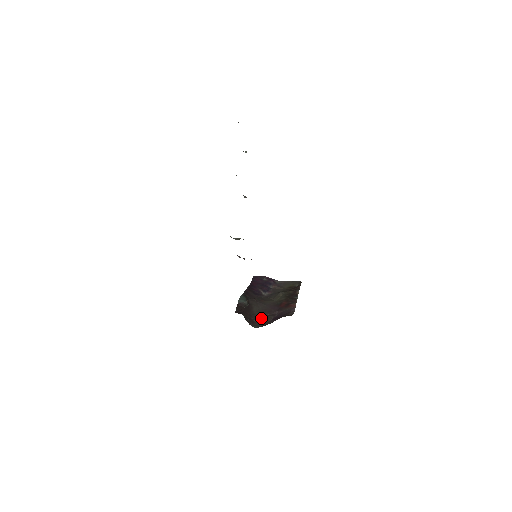
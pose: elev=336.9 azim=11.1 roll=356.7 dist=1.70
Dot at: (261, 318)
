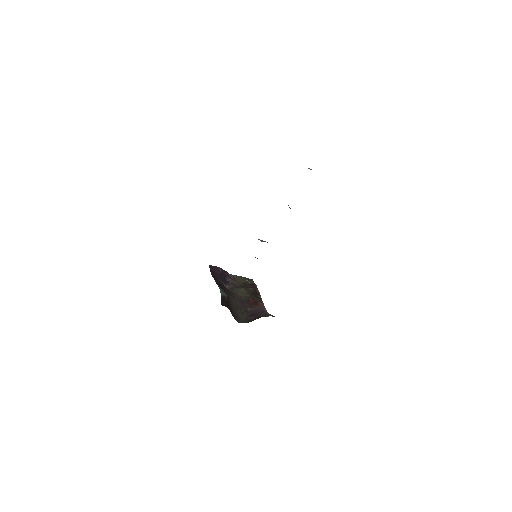
Dot at: (239, 313)
